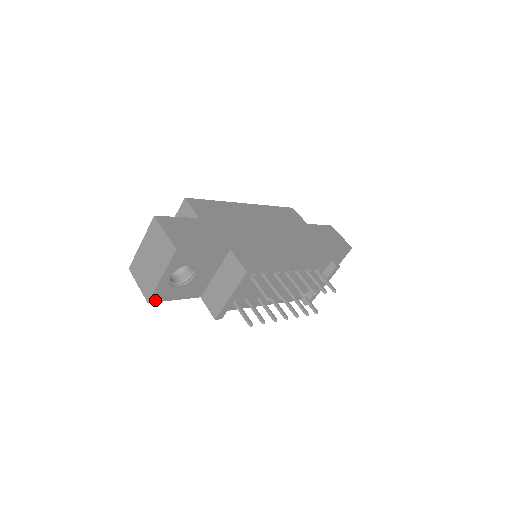
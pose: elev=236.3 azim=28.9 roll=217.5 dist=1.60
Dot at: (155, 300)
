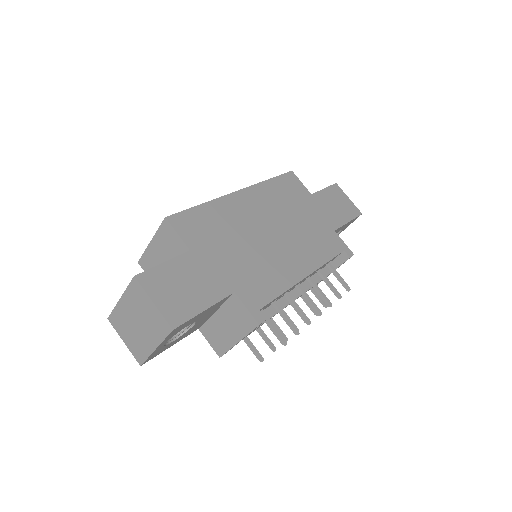
Dot at: (148, 360)
